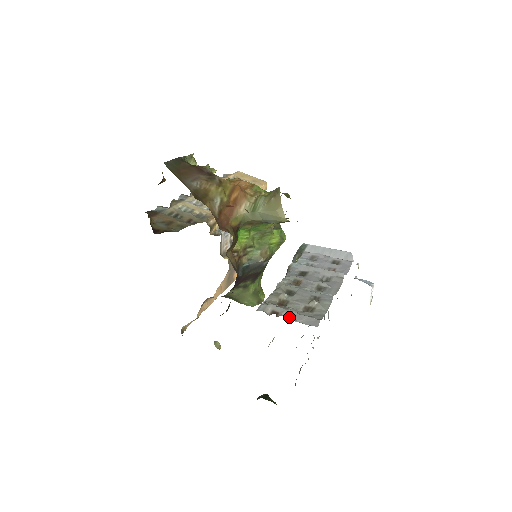
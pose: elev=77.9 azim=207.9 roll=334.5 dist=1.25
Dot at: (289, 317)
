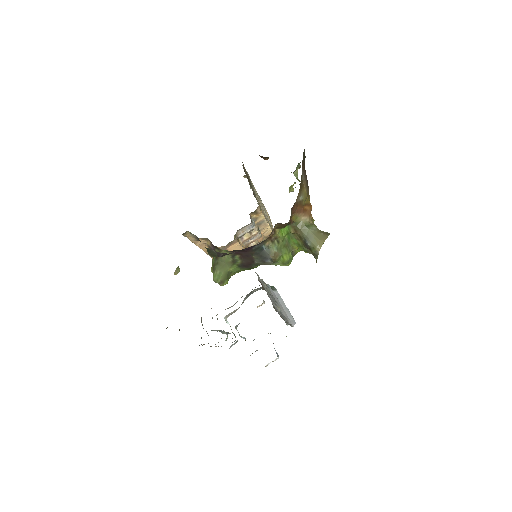
Dot at: (268, 294)
